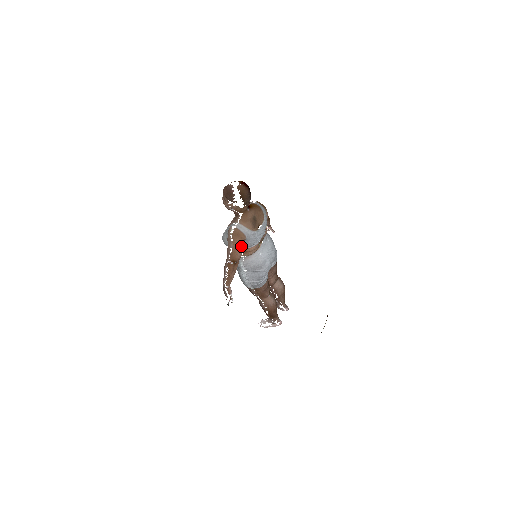
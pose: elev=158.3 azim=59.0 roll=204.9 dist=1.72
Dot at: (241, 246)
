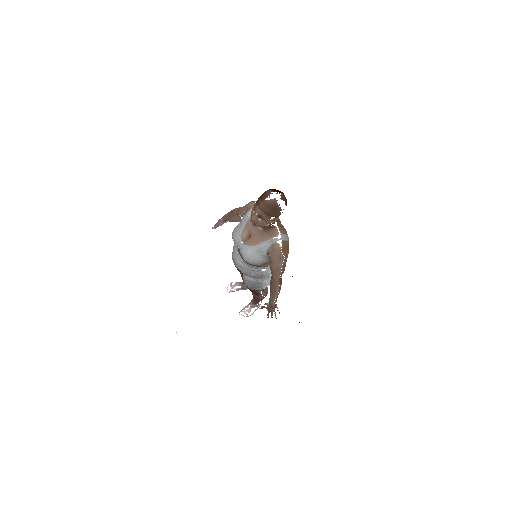
Dot at: (287, 255)
